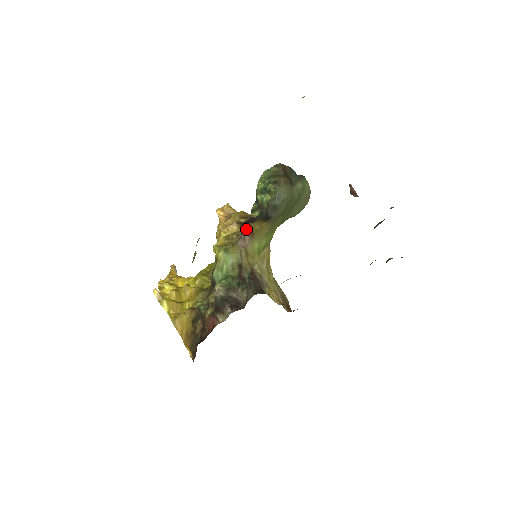
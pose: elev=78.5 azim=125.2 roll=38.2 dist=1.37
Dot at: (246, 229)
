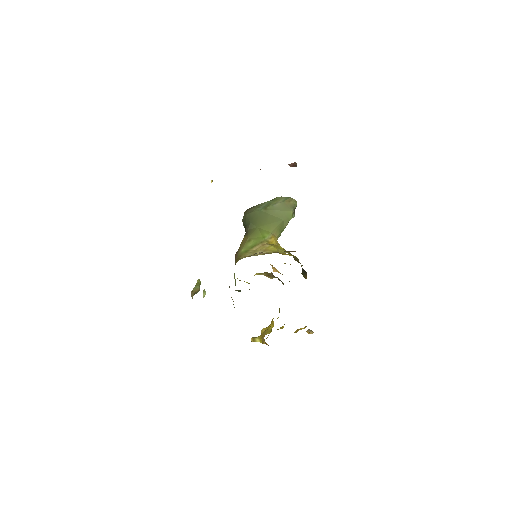
Dot at: occluded
